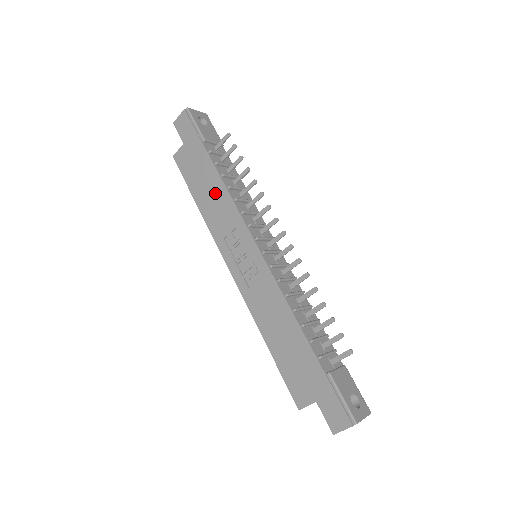
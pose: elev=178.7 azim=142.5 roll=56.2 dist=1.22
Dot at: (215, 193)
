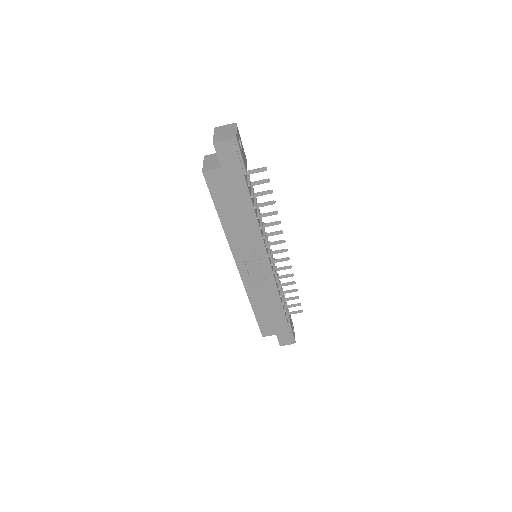
Dot at: (244, 219)
